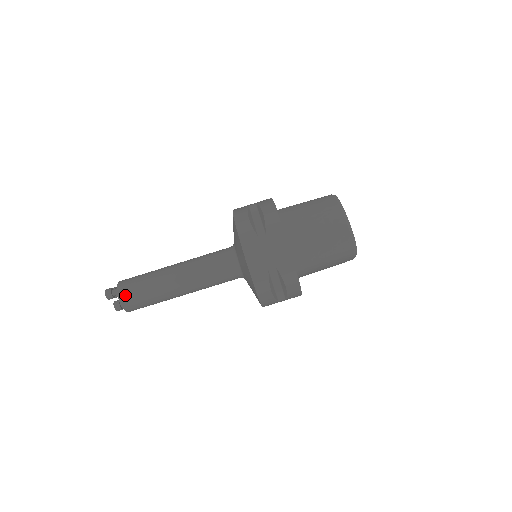
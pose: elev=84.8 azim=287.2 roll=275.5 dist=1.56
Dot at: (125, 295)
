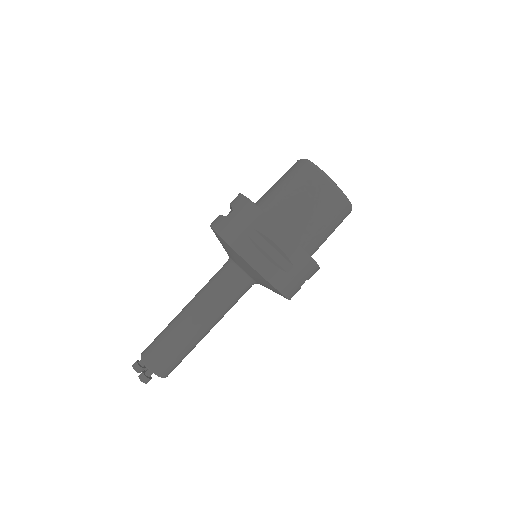
Dot at: (166, 372)
